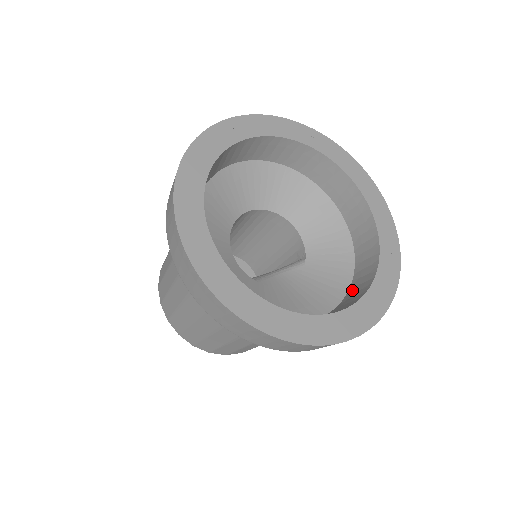
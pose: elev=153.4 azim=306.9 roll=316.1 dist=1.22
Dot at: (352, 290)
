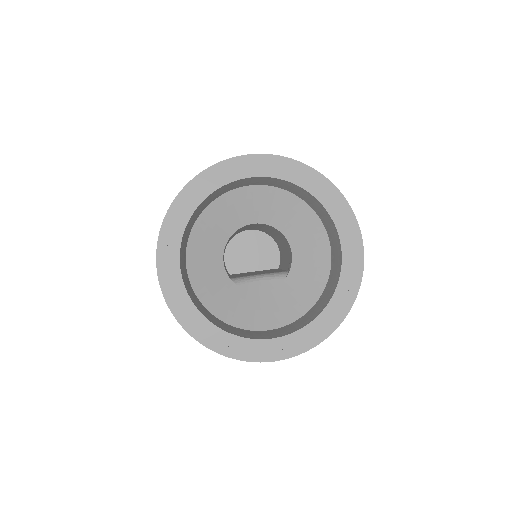
Dot at: (303, 318)
